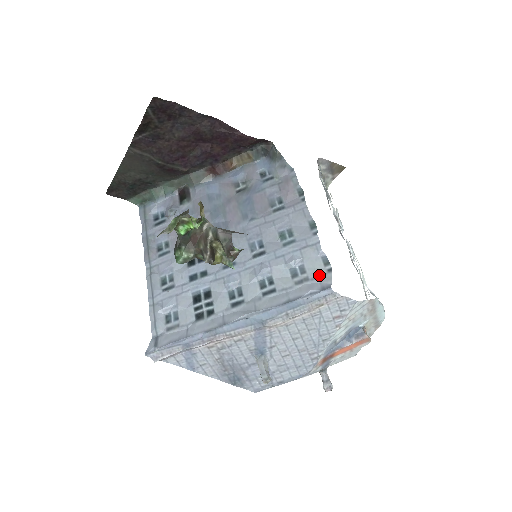
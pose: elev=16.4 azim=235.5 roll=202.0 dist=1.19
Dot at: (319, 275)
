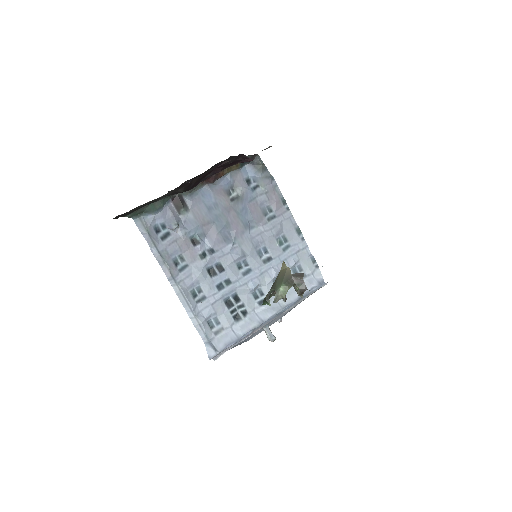
Dot at: (312, 272)
